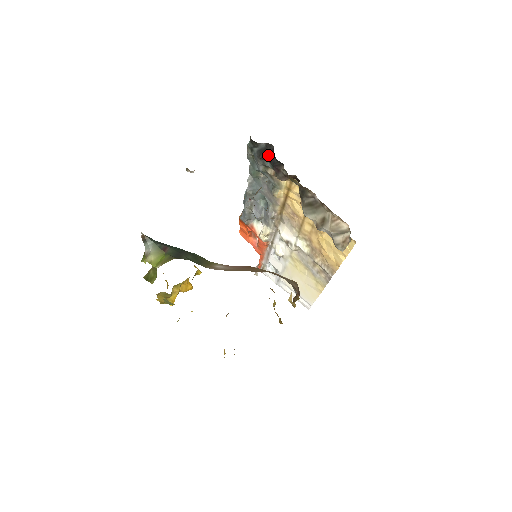
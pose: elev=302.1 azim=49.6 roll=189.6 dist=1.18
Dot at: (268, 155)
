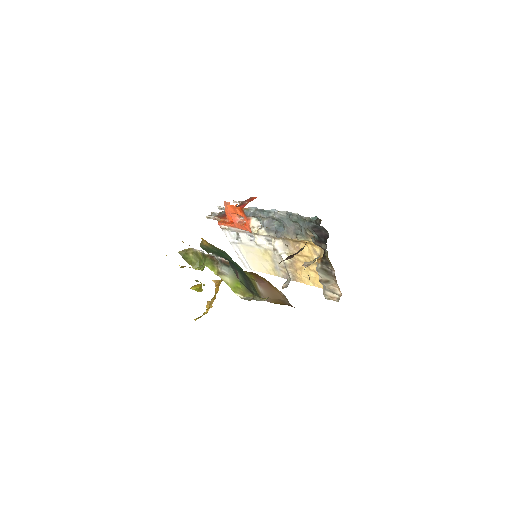
Dot at: (320, 233)
